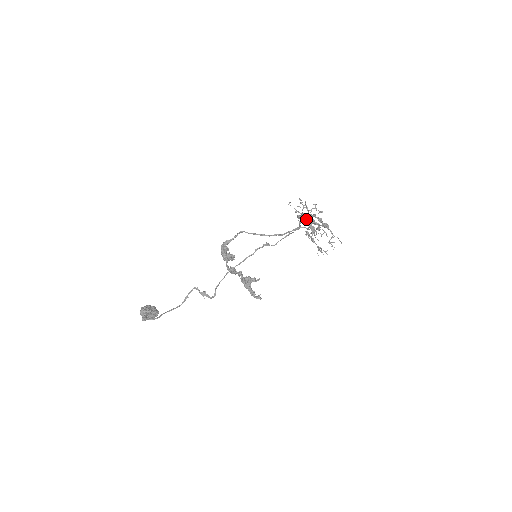
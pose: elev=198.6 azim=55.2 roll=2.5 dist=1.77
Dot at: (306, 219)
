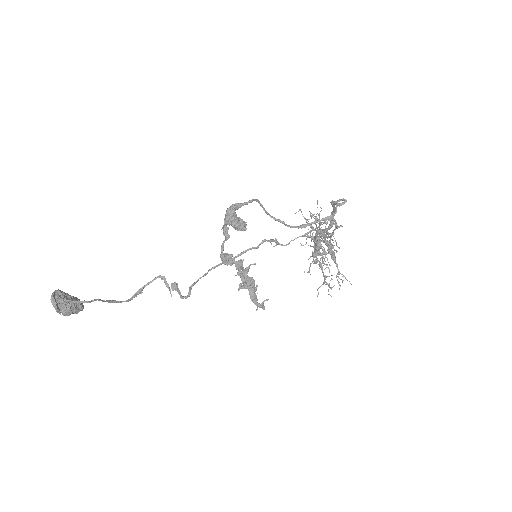
Dot at: occluded
